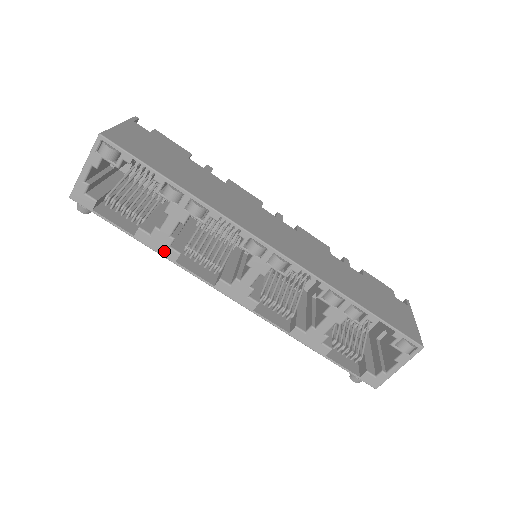
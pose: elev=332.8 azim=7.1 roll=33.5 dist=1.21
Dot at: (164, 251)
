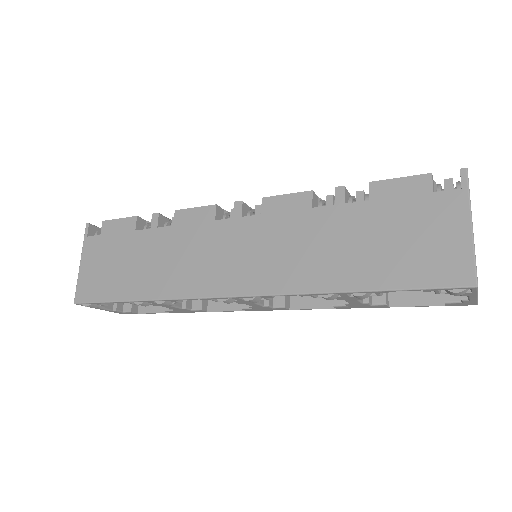
Dot at: (193, 312)
